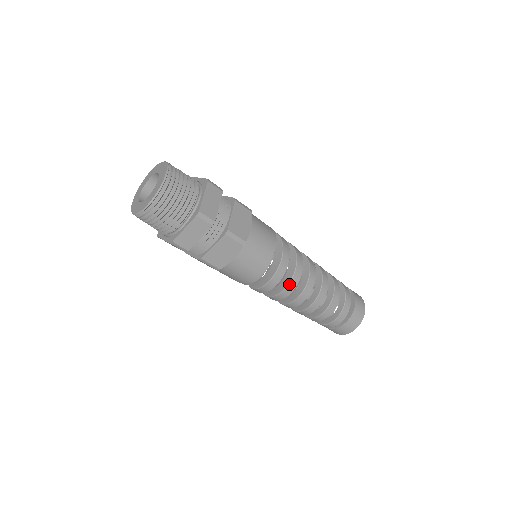
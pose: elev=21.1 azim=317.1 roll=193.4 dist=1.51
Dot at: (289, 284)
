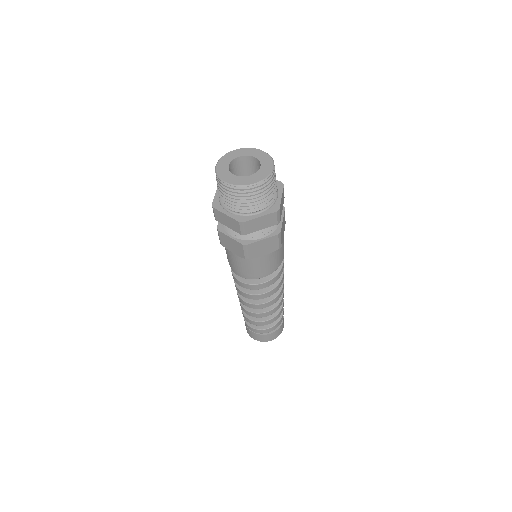
Dot at: (272, 290)
